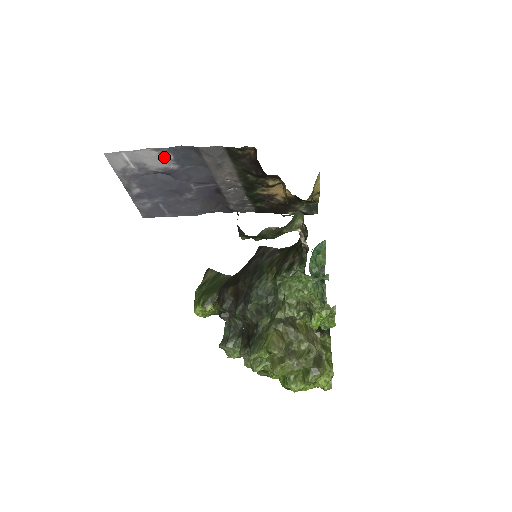
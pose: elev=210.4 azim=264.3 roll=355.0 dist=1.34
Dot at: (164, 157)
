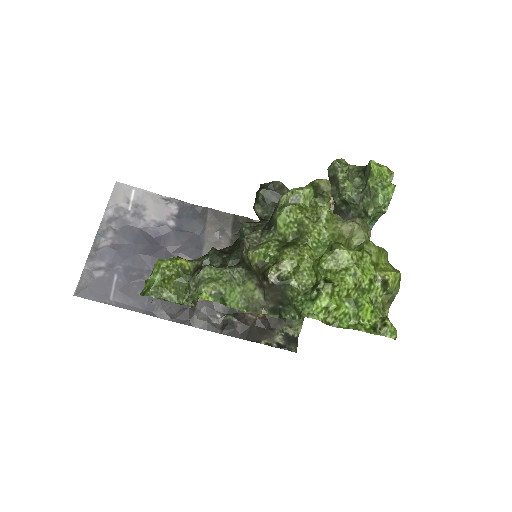
Dot at: (168, 210)
